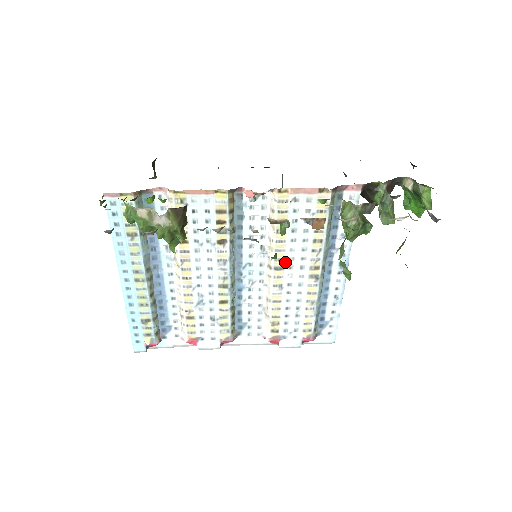
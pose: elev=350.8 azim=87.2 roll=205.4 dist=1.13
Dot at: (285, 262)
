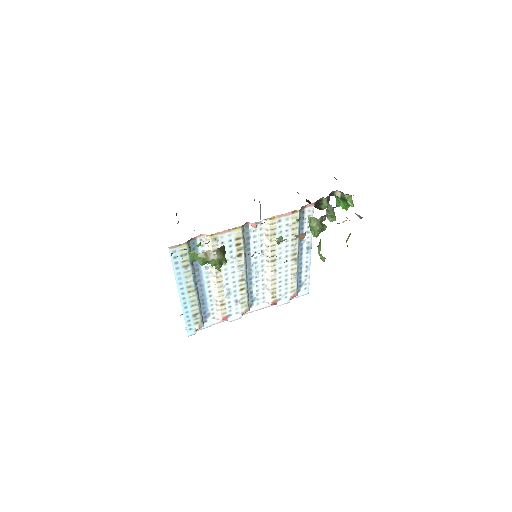
Dot at: (277, 256)
